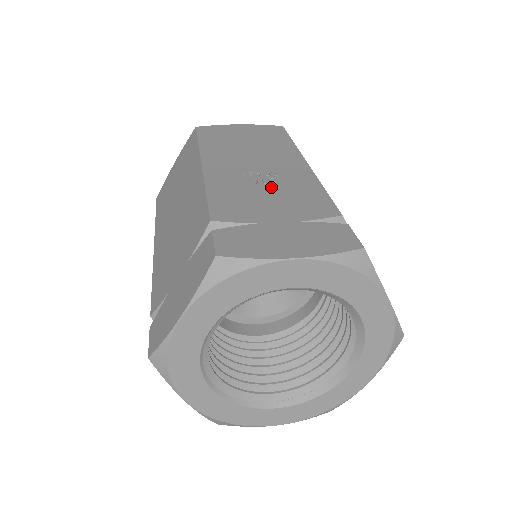
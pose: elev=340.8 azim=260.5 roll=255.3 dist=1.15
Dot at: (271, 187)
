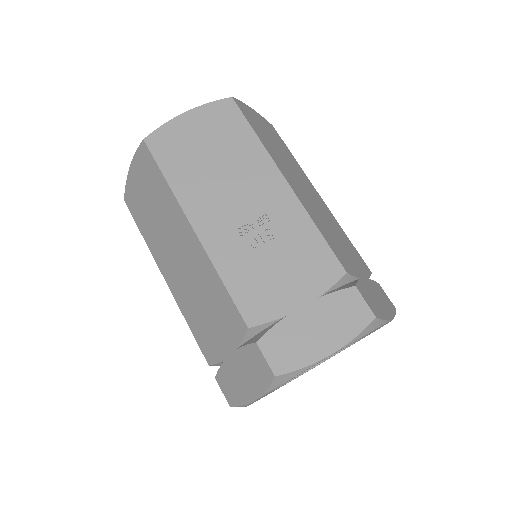
Dot at: (273, 248)
